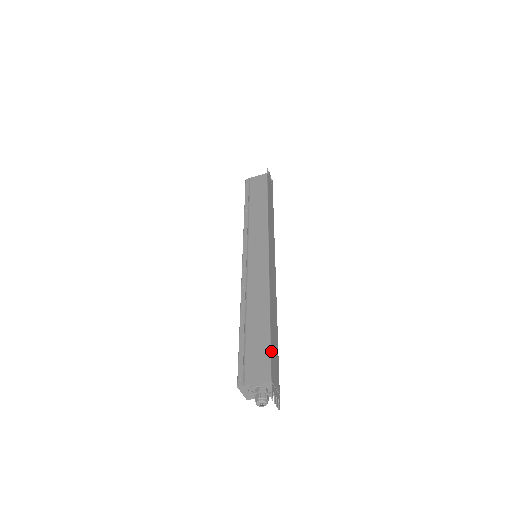
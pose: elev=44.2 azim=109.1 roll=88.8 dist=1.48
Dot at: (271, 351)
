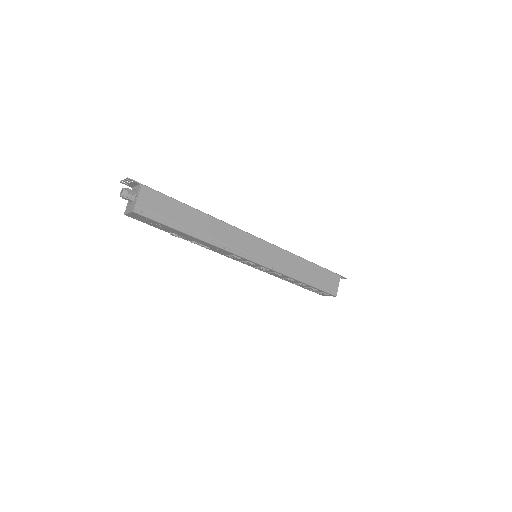
Dot at: occluded
